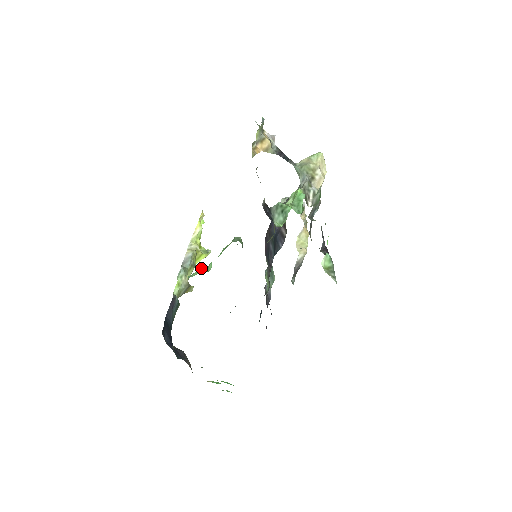
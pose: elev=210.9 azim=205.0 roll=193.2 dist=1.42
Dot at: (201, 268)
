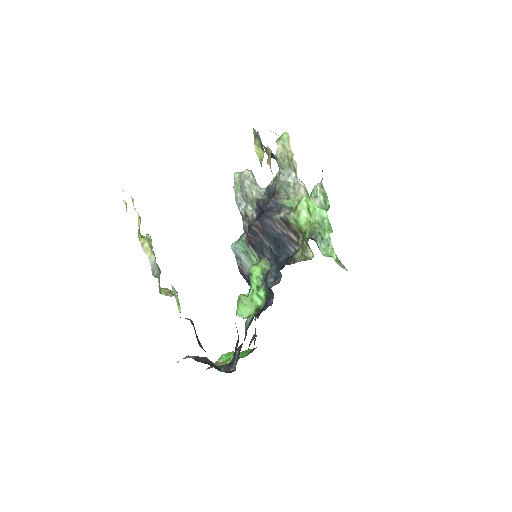
Dot at: (244, 302)
